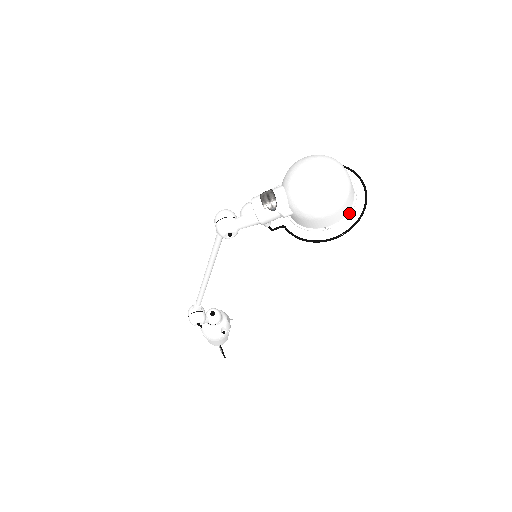
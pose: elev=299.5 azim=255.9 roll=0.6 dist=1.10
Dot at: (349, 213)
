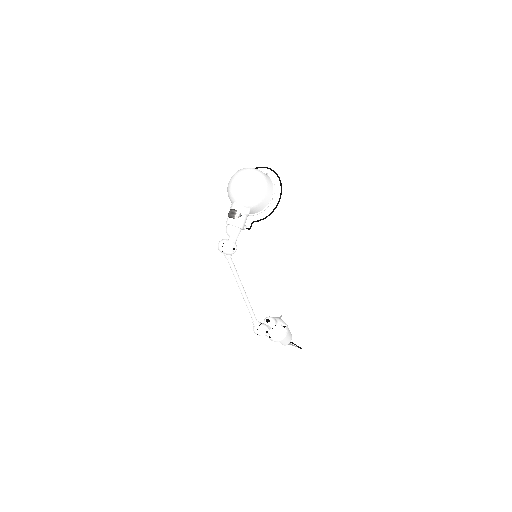
Dot at: (273, 183)
